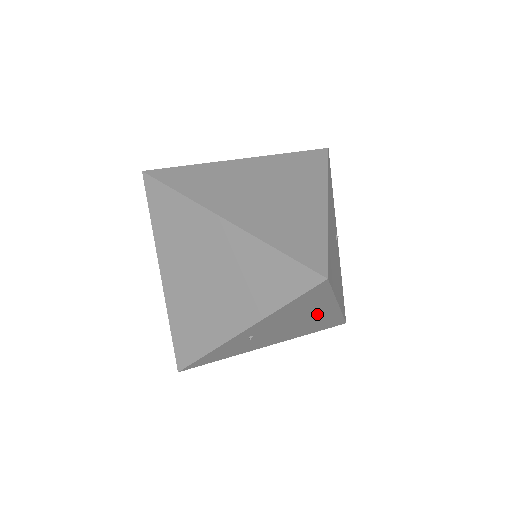
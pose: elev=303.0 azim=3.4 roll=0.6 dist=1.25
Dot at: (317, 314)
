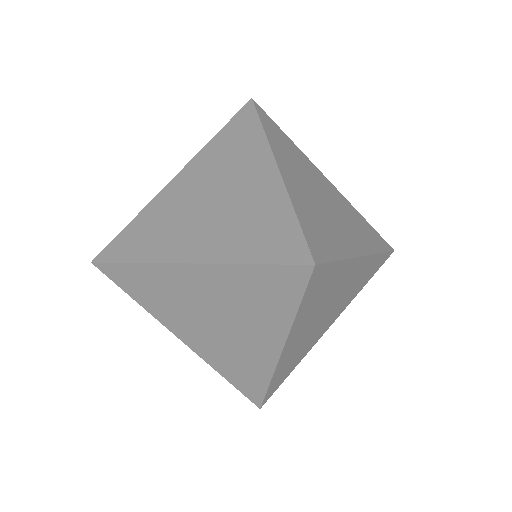
Dot at: occluded
